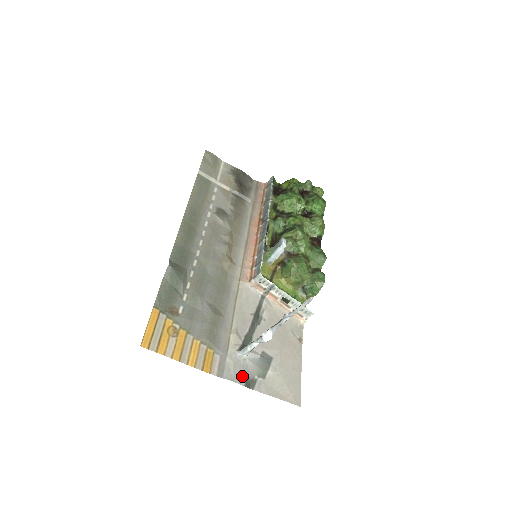
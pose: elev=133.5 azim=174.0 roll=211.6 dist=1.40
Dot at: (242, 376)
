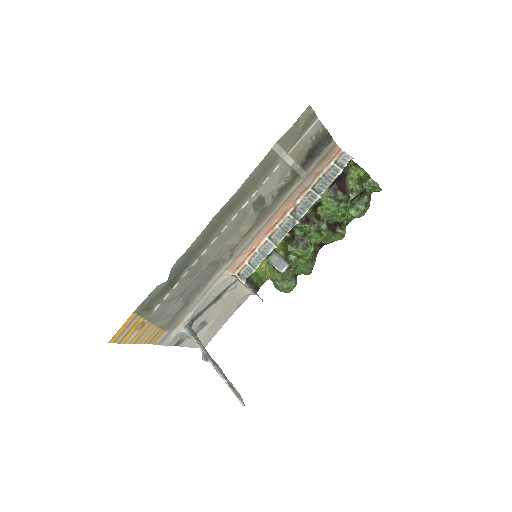
Dot at: (176, 341)
